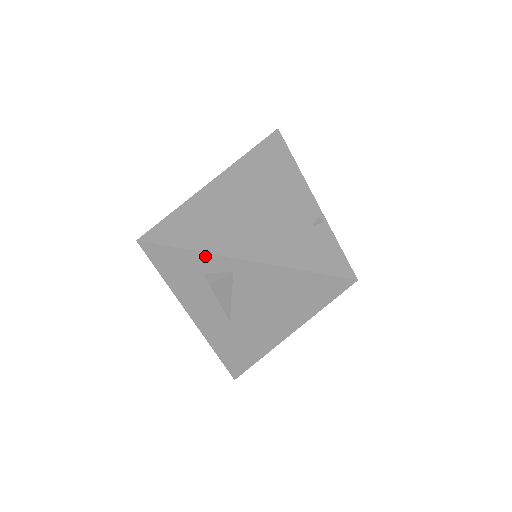
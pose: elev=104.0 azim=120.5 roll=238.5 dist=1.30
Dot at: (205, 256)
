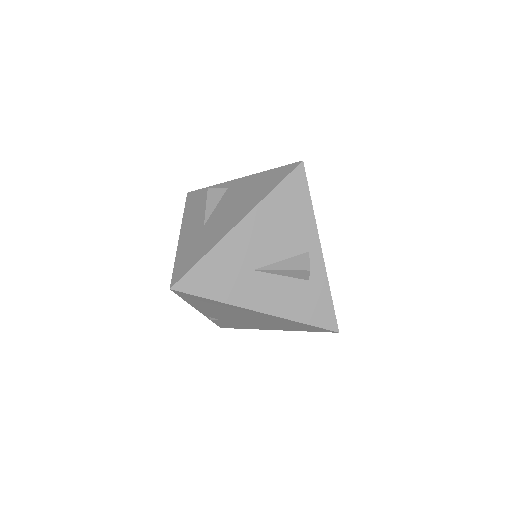
Dot at: (217, 186)
